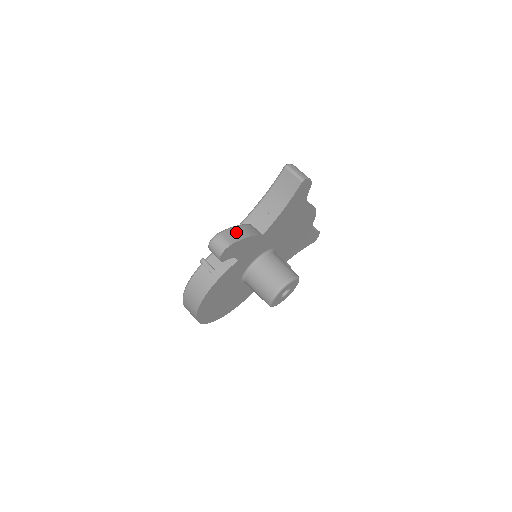
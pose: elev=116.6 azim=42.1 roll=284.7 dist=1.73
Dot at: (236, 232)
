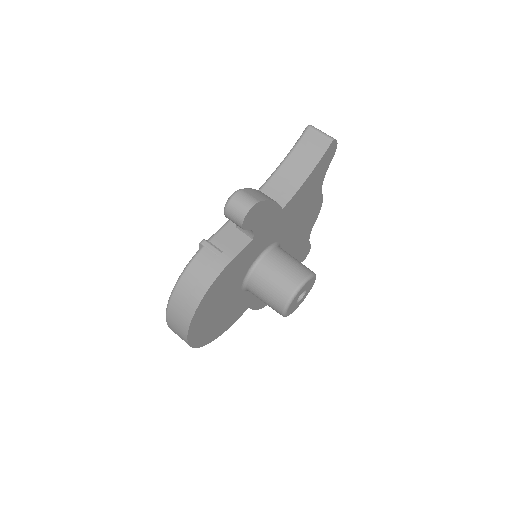
Dot at: (259, 193)
